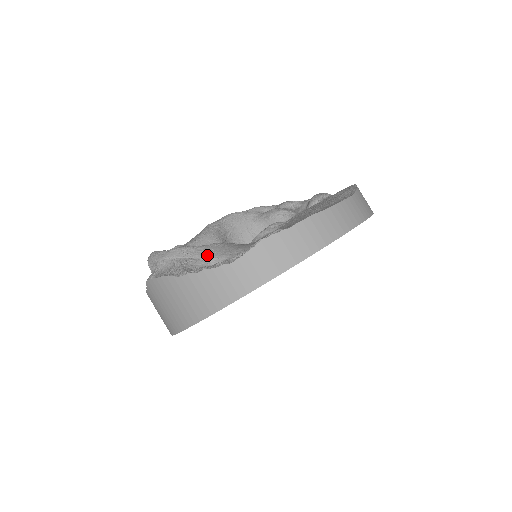
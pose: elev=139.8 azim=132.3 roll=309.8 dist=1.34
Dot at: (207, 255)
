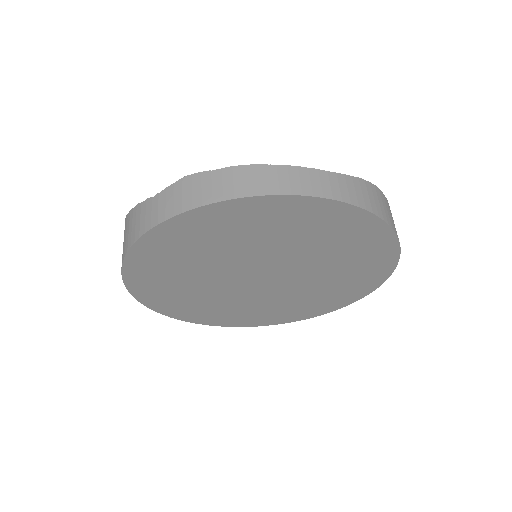
Dot at: occluded
